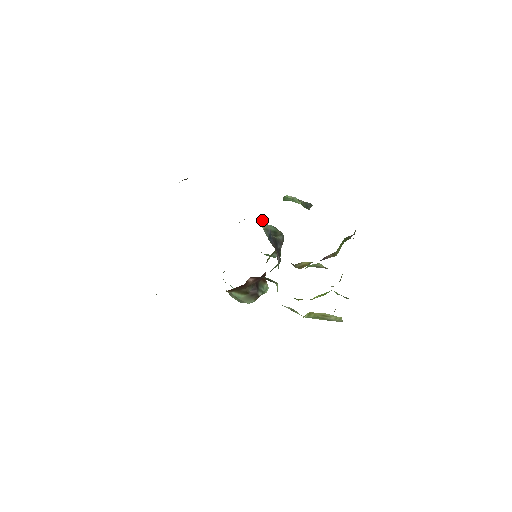
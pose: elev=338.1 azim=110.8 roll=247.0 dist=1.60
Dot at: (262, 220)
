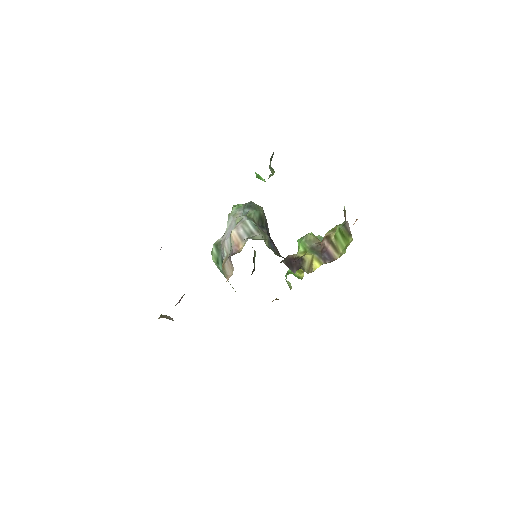
Dot at: (263, 237)
